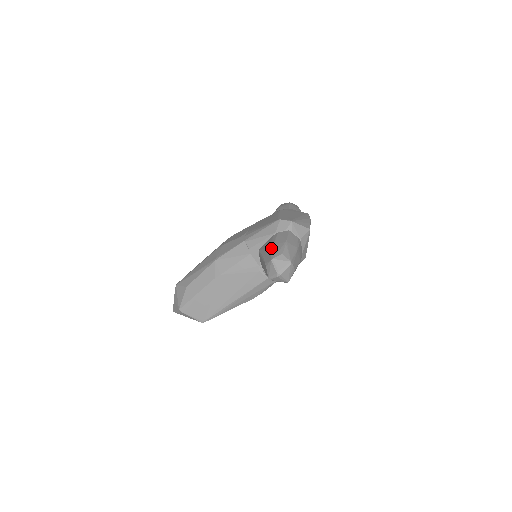
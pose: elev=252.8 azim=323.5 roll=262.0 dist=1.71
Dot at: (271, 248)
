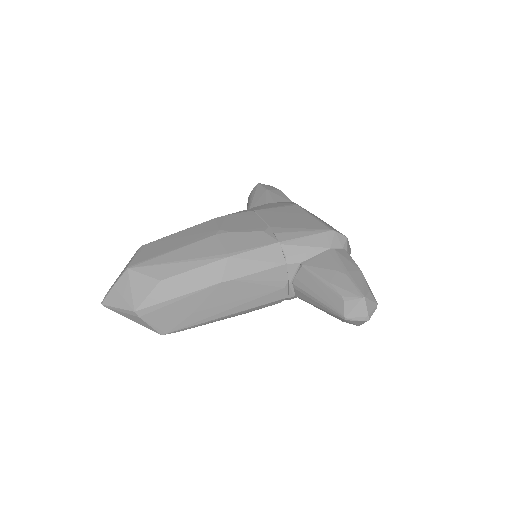
Dot at: (348, 276)
